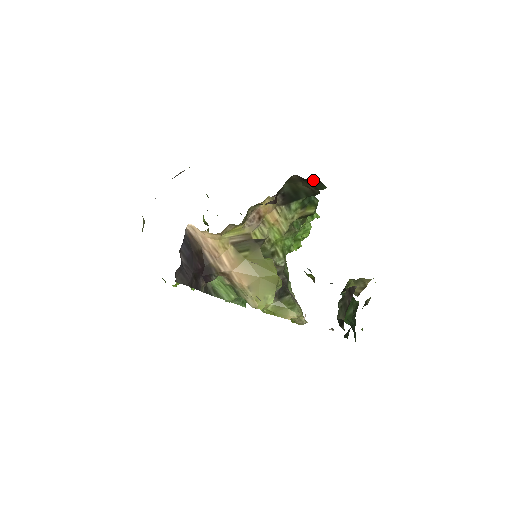
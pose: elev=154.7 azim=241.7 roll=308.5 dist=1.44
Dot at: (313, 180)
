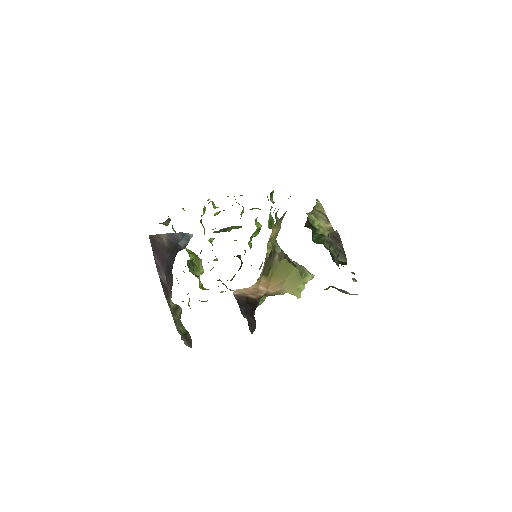
Dot at: occluded
